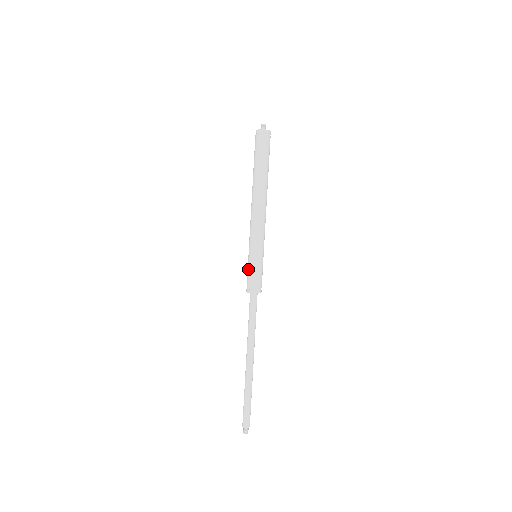
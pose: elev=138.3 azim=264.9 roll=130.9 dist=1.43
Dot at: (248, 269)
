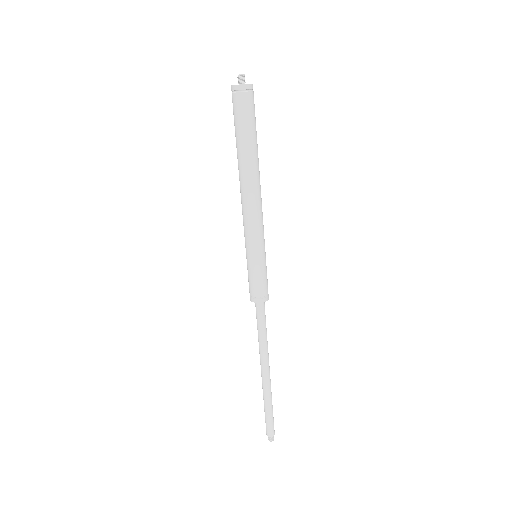
Dot at: (249, 275)
